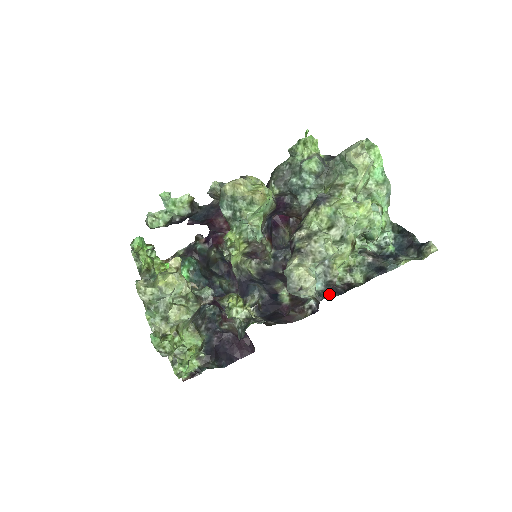
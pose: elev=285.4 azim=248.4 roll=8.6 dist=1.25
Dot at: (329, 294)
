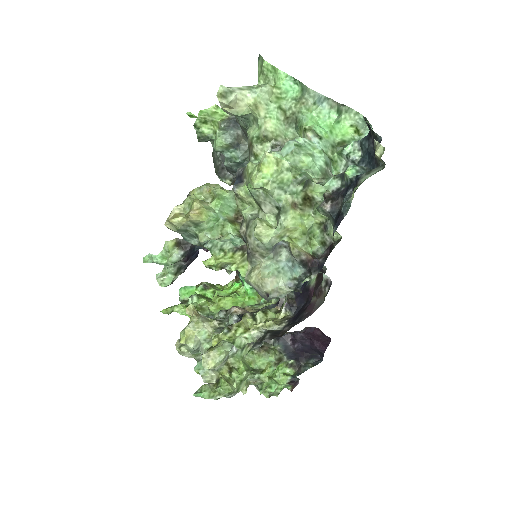
Dot at: occluded
